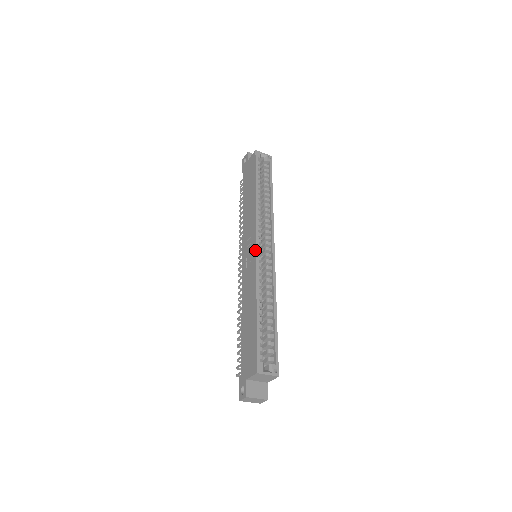
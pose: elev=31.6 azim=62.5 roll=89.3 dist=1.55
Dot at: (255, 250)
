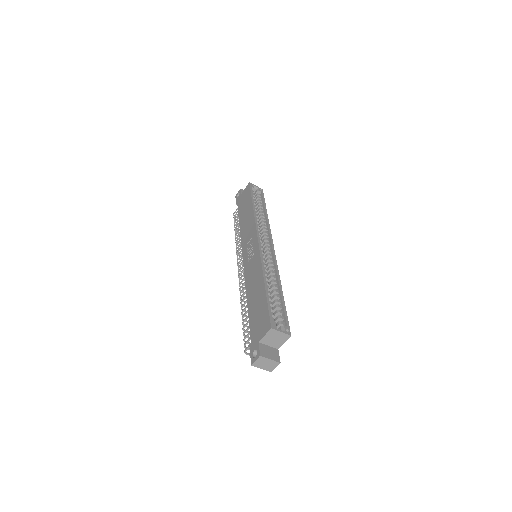
Dot at: (257, 244)
